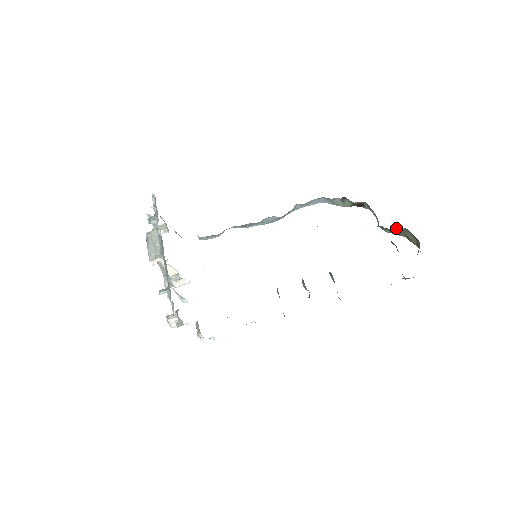
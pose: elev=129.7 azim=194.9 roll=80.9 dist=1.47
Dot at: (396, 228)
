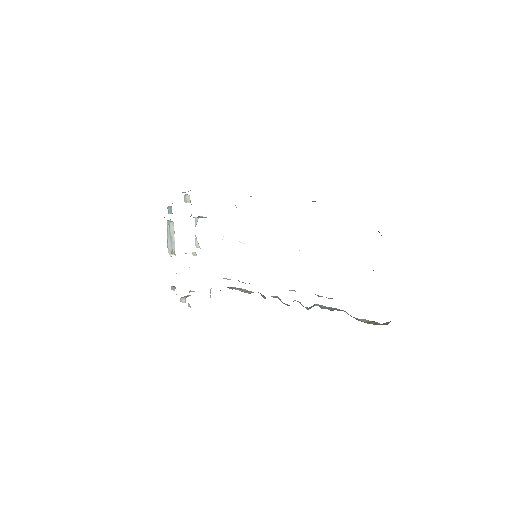
Dot at: occluded
